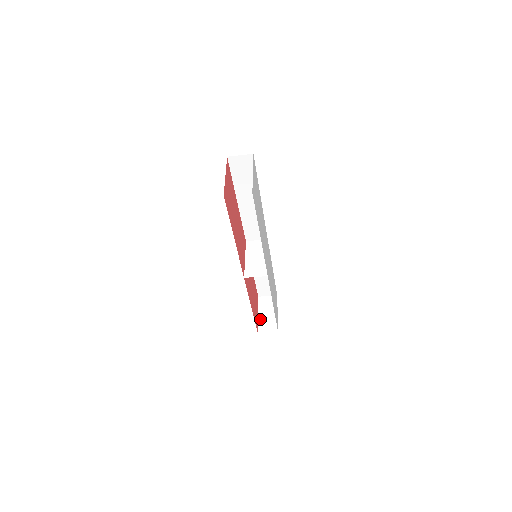
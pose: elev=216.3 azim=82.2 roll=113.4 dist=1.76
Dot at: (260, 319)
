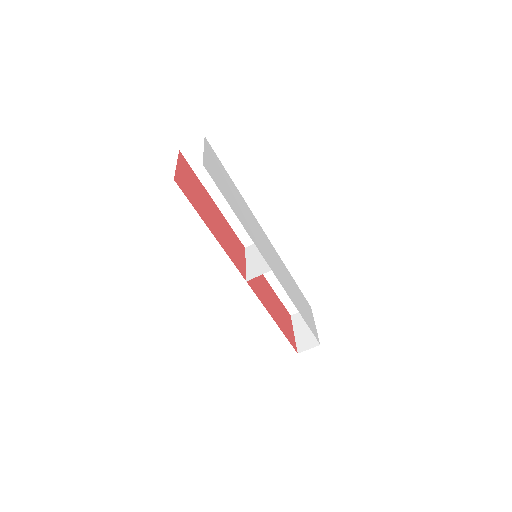
Dot at: (297, 338)
